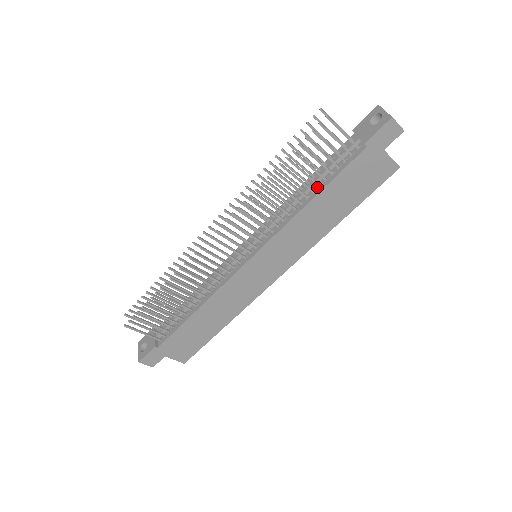
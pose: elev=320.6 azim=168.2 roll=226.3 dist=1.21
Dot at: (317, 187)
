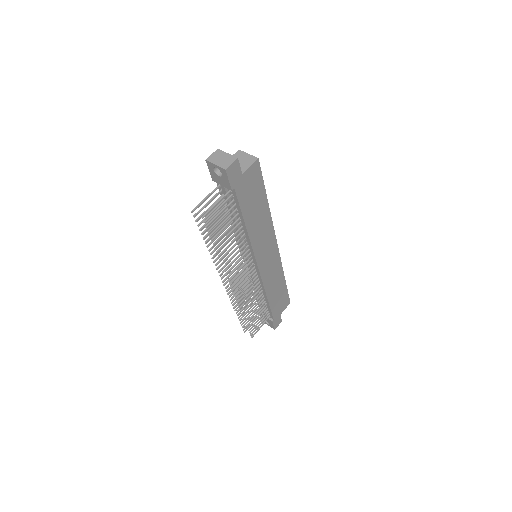
Dot at: (239, 220)
